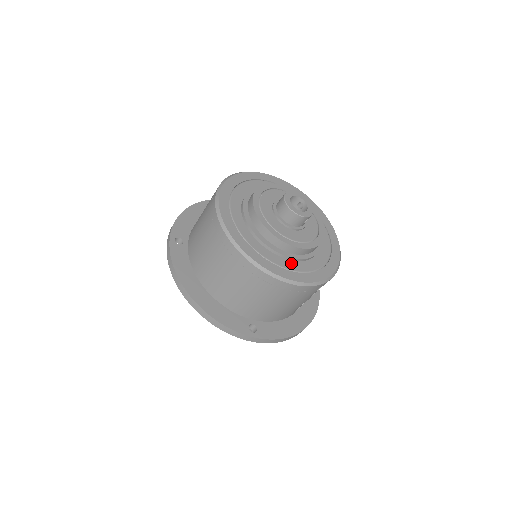
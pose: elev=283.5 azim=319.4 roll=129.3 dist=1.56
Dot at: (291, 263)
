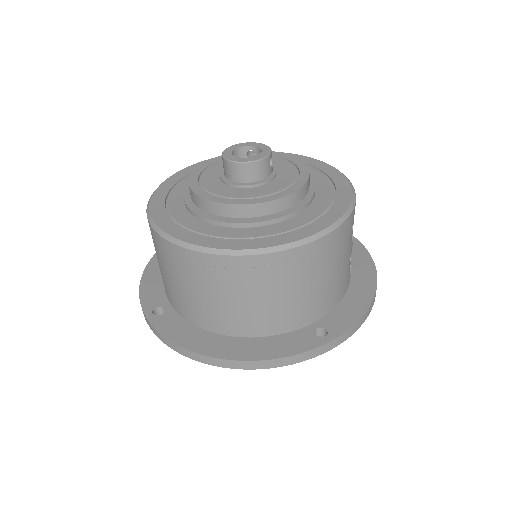
Dot at: (296, 219)
